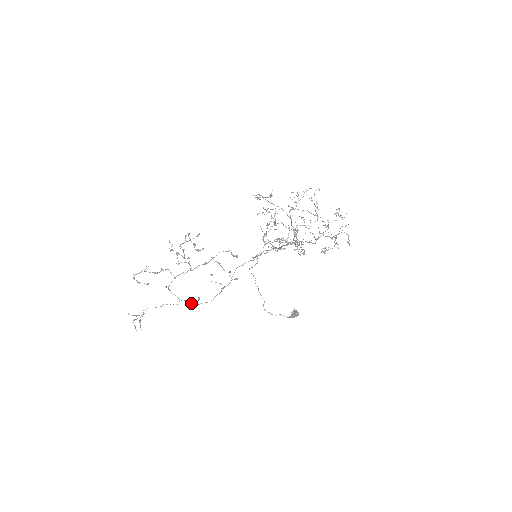
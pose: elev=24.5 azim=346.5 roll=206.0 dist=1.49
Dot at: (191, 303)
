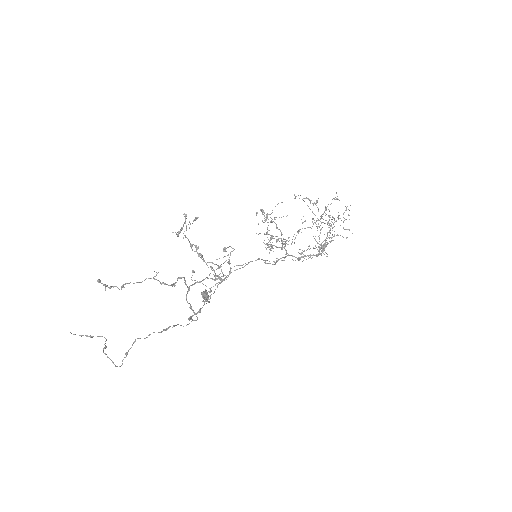
Dot at: (190, 318)
